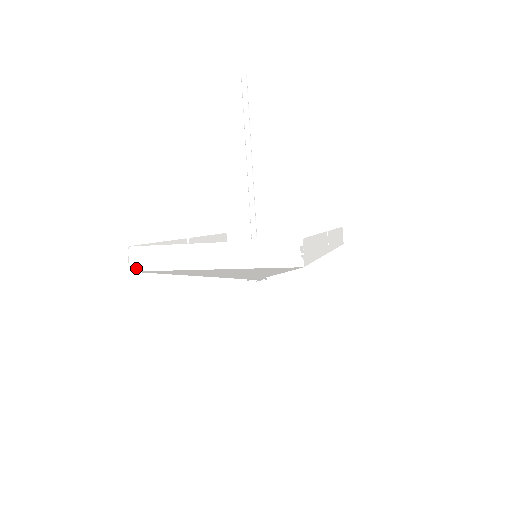
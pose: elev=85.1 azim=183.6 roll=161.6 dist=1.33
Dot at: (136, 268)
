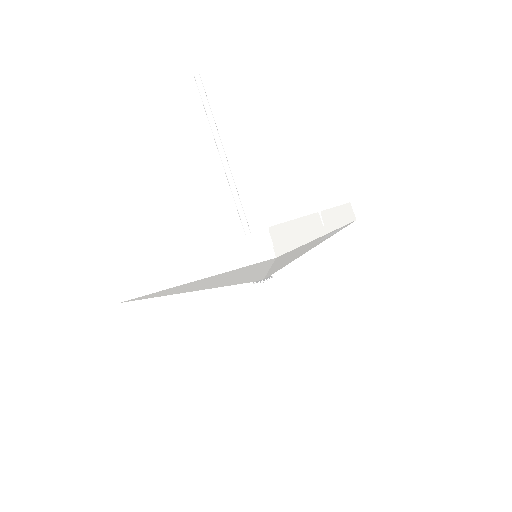
Dot at: (124, 298)
